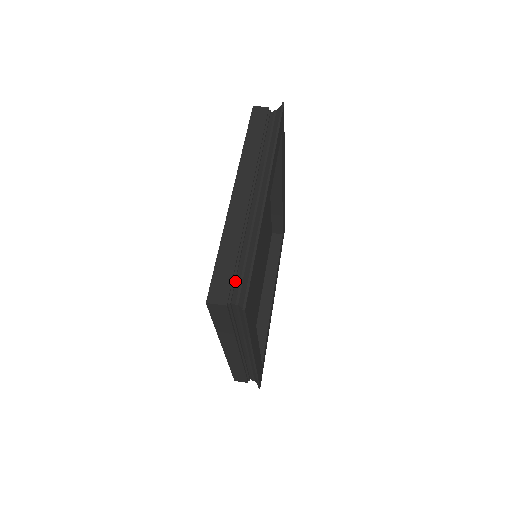
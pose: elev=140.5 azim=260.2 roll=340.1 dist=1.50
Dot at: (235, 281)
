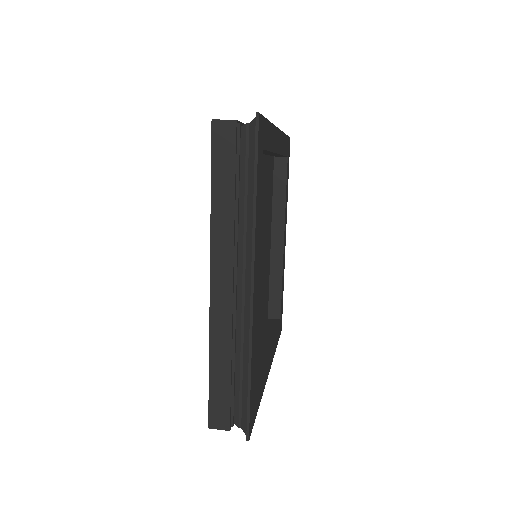
Dot at: (234, 400)
